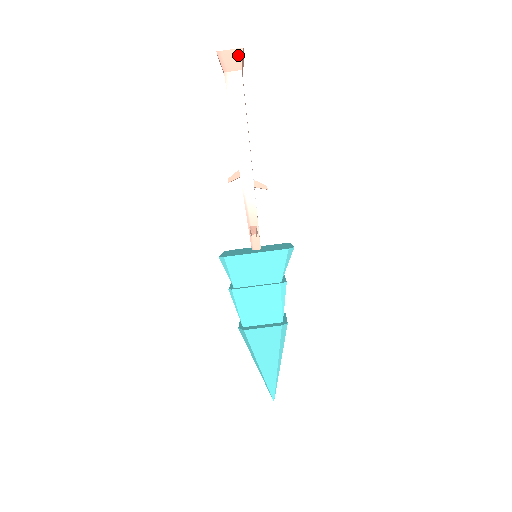
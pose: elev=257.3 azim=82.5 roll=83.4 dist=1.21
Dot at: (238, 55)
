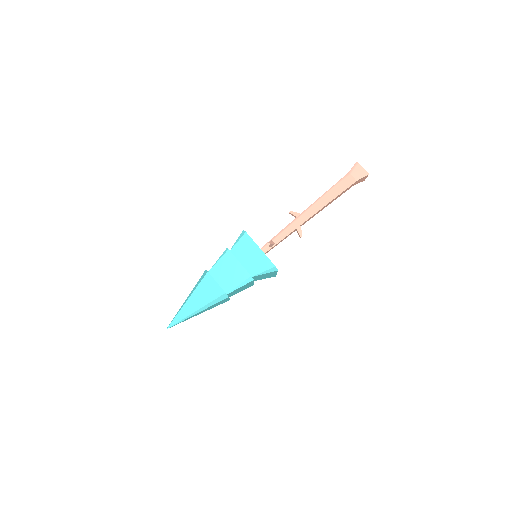
Dot at: (363, 174)
